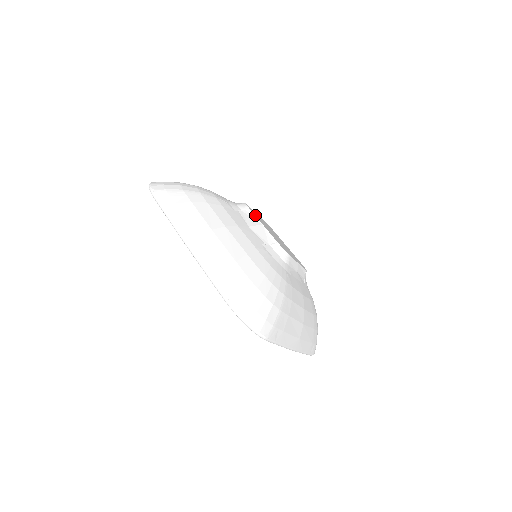
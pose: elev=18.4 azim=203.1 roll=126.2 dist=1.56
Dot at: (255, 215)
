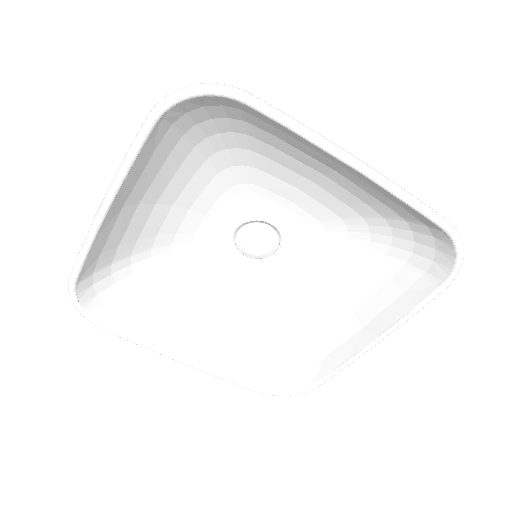
Dot at: occluded
